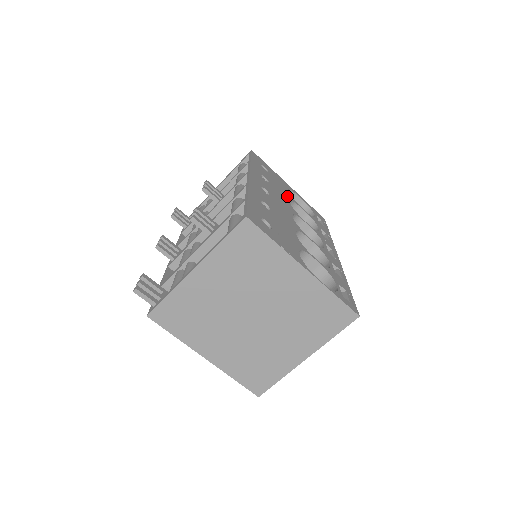
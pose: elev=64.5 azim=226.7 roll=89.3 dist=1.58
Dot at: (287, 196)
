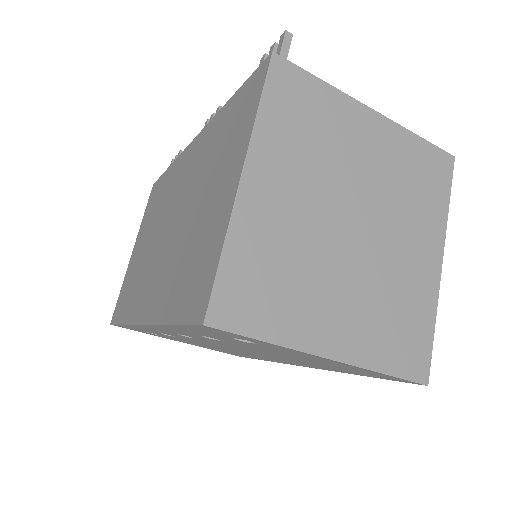
Dot at: occluded
